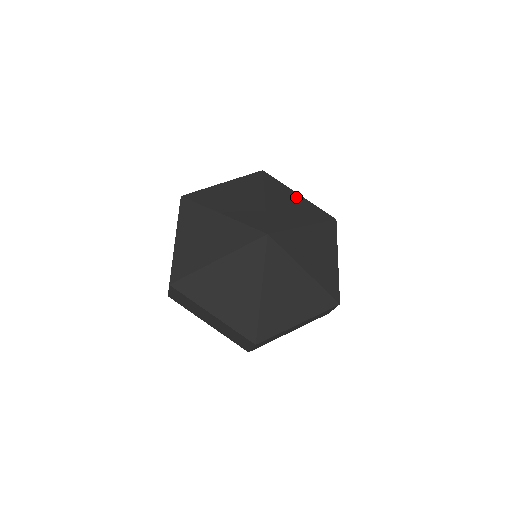
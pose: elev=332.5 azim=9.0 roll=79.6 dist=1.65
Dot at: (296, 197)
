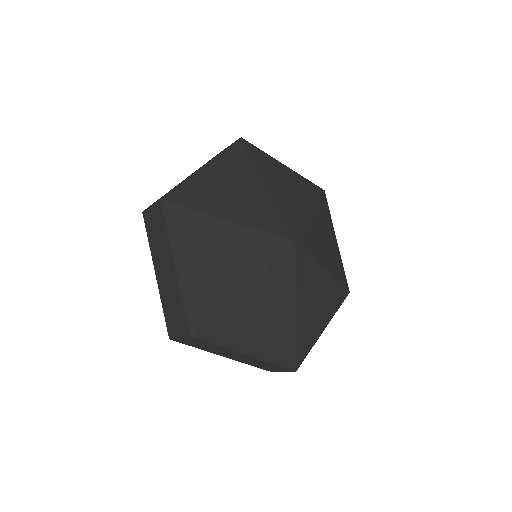
Dot at: (285, 171)
